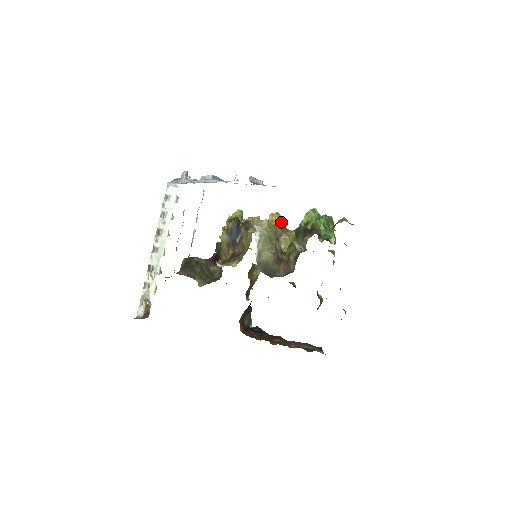
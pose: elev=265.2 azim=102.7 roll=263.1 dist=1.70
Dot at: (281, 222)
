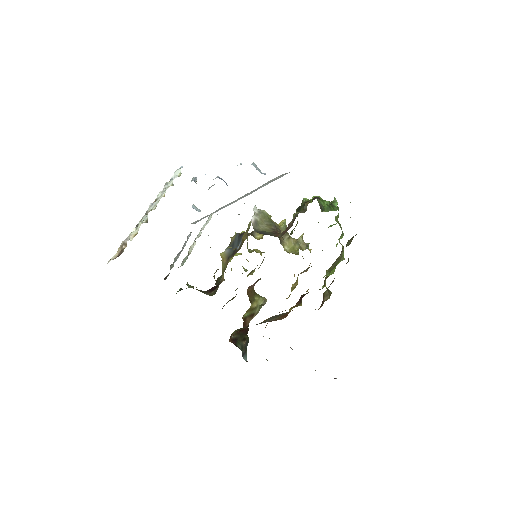
Dot at: (285, 226)
